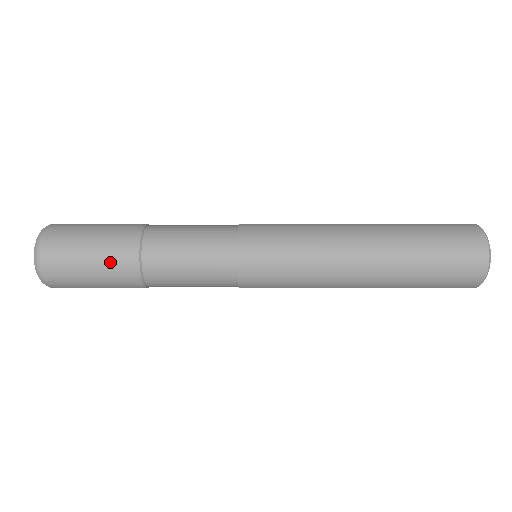
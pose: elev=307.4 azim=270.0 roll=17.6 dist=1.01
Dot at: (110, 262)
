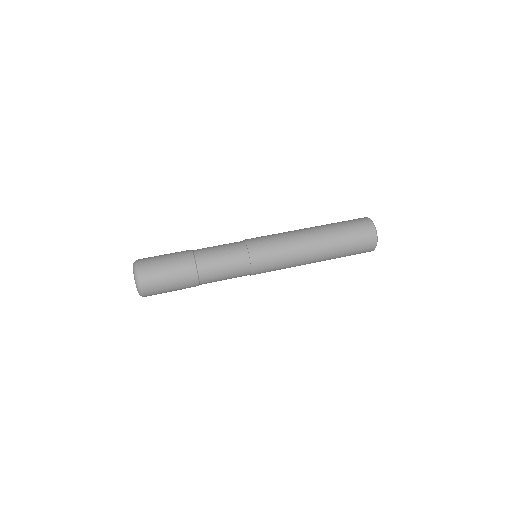
Dot at: (178, 262)
